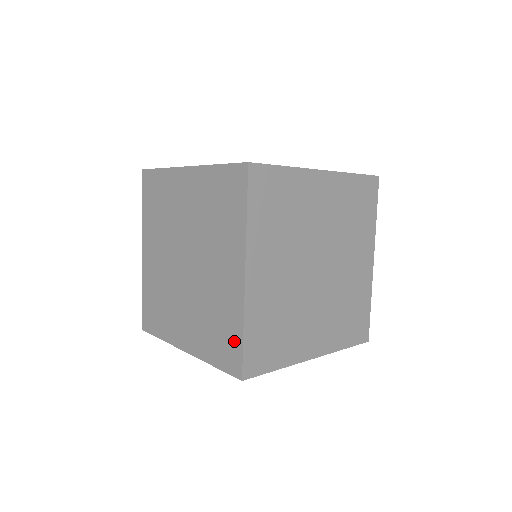
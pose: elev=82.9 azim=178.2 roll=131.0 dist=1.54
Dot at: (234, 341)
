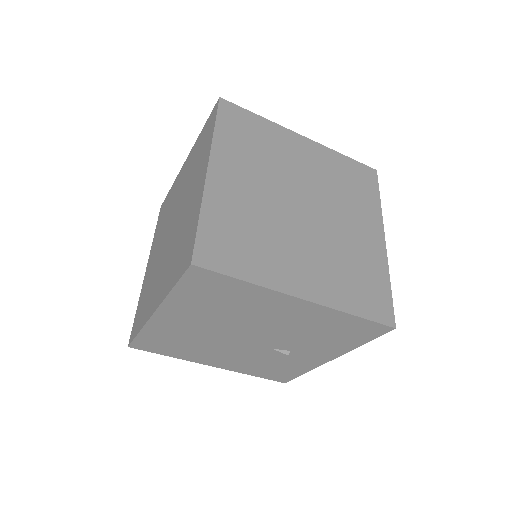
Dot at: (191, 235)
